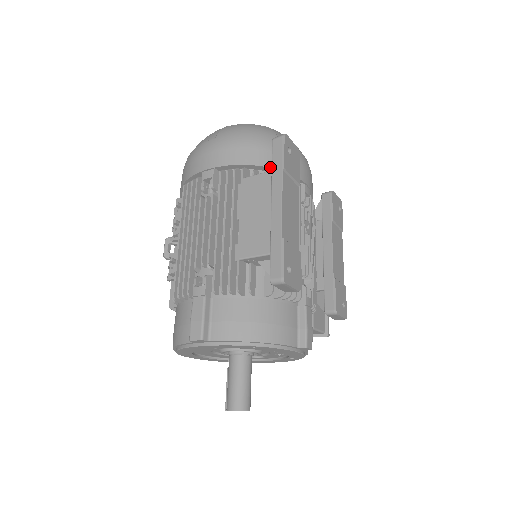
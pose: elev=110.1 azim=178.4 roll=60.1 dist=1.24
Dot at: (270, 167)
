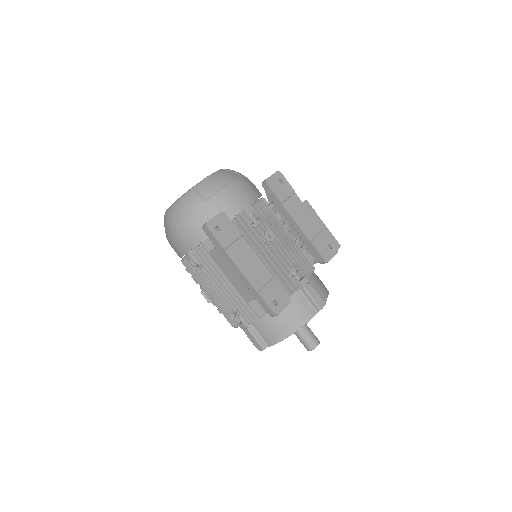
Dot at: occluded
